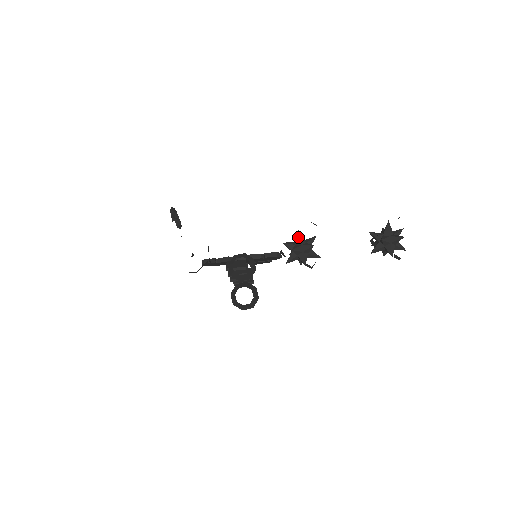
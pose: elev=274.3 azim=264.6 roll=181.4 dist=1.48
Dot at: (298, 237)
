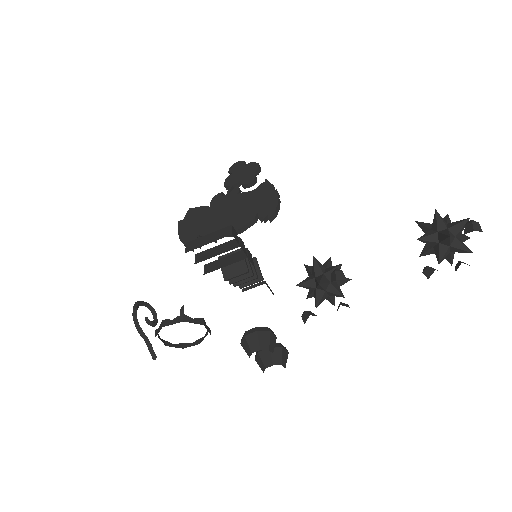
Dot at: (319, 287)
